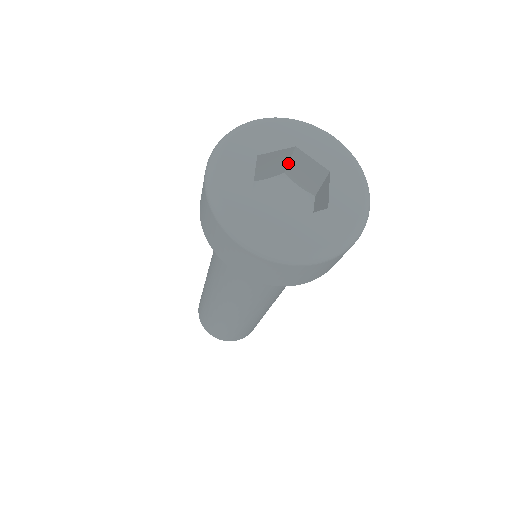
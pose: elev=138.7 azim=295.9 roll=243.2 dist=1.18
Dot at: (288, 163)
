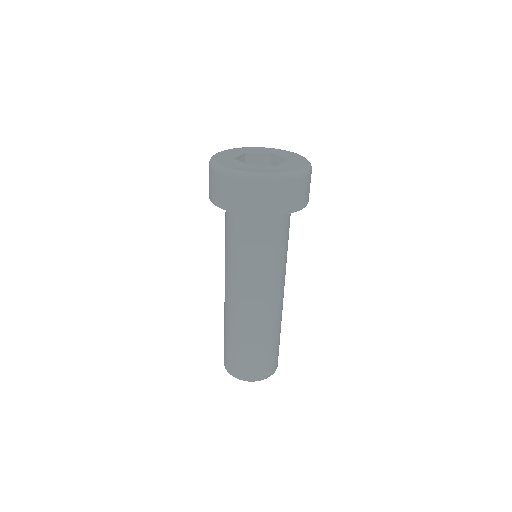
Dot at: occluded
